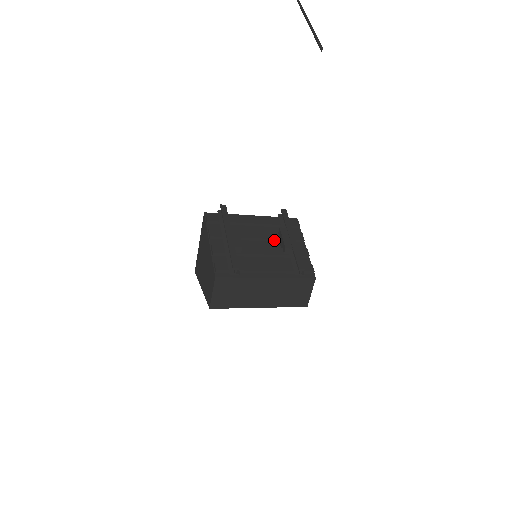
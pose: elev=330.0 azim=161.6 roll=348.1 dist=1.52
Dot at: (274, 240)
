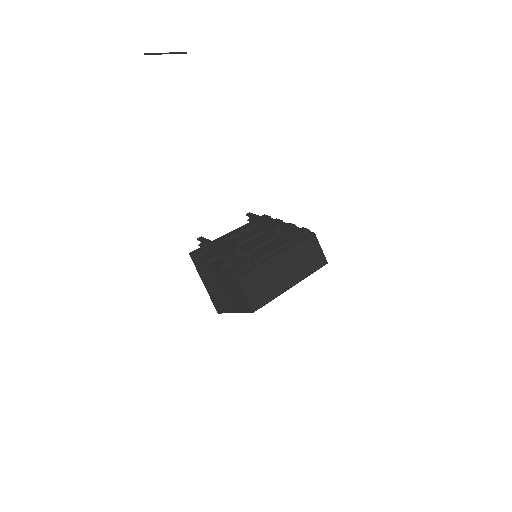
Dot at: (260, 234)
